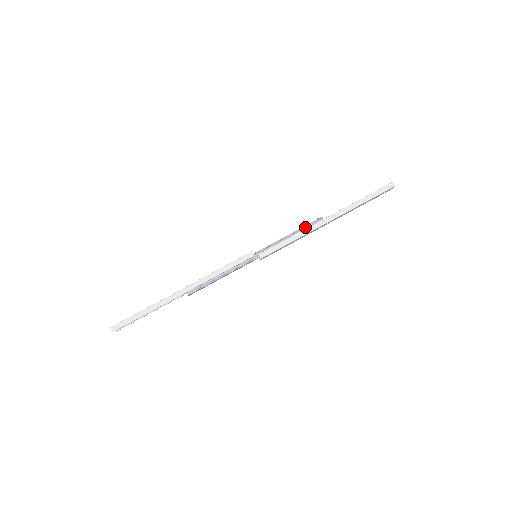
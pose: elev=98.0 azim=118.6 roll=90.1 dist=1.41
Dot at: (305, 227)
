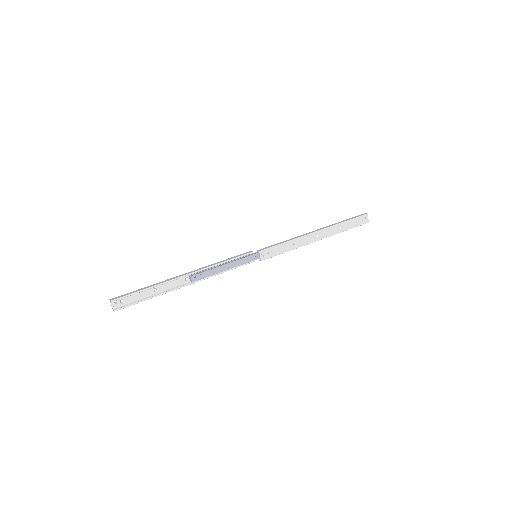
Dot at: occluded
